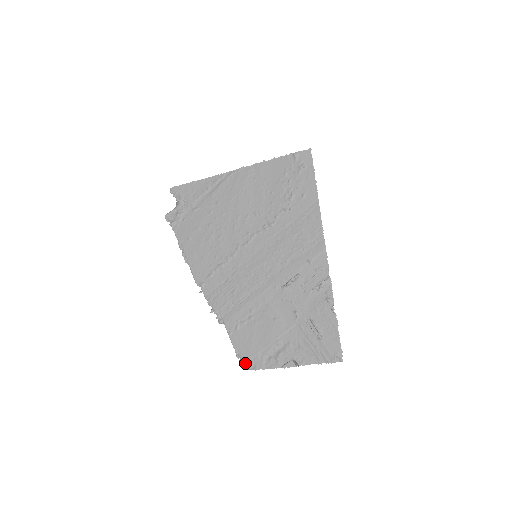
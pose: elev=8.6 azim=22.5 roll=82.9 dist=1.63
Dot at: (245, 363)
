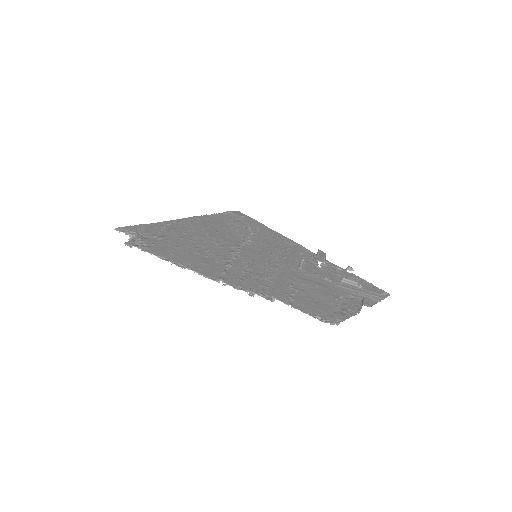
Dot at: (328, 319)
